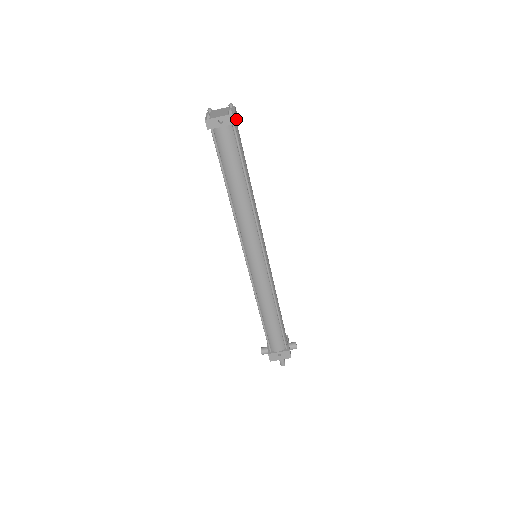
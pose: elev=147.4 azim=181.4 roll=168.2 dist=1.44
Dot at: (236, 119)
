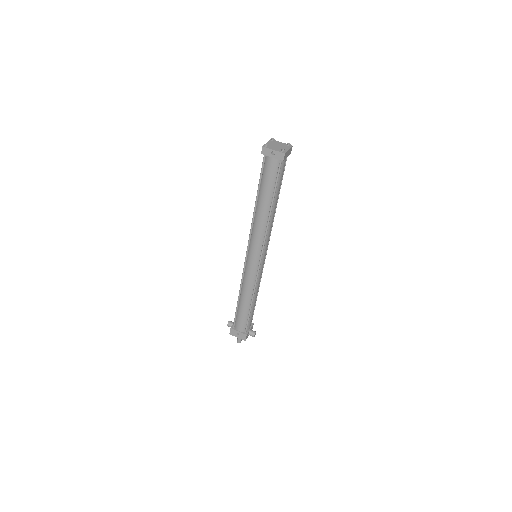
Dot at: (285, 157)
